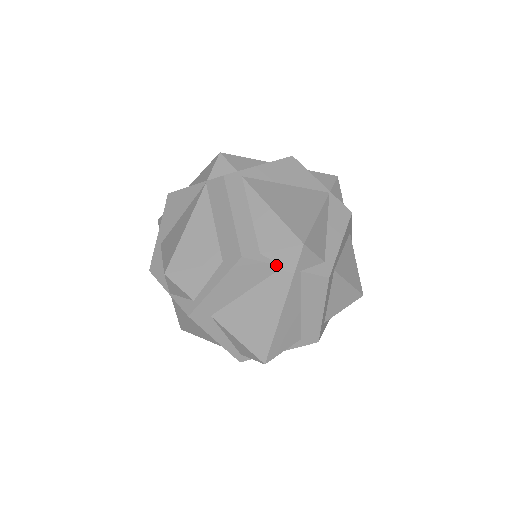
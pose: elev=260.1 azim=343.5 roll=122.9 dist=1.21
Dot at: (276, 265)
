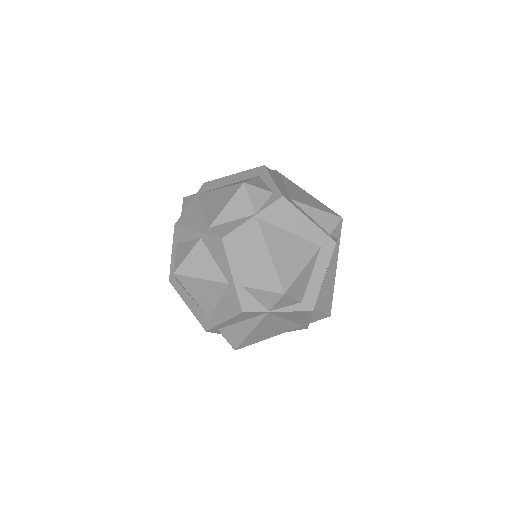
Dot at: (279, 175)
